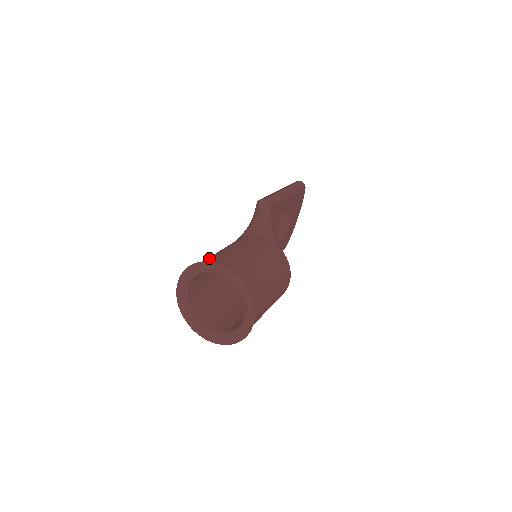
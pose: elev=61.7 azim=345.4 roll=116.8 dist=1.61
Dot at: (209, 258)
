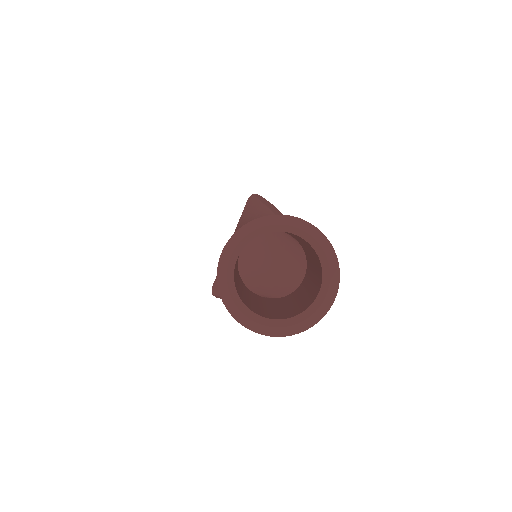
Dot at: occluded
